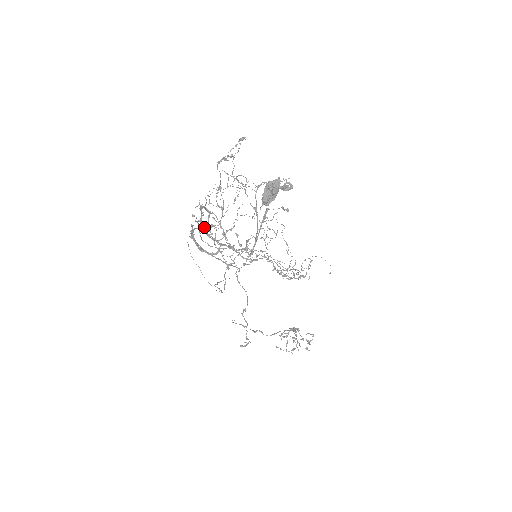
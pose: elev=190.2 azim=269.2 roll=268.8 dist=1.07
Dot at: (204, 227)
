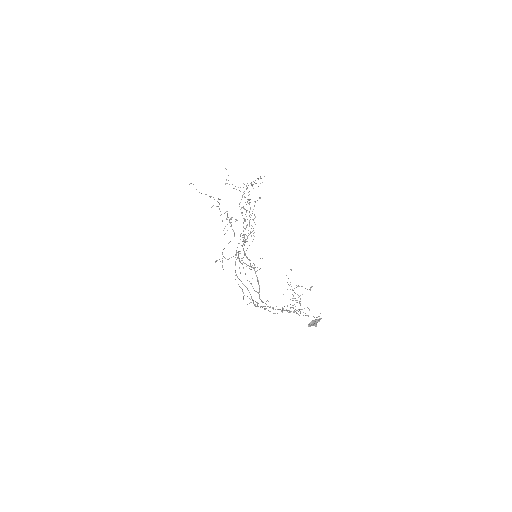
Dot at: occluded
